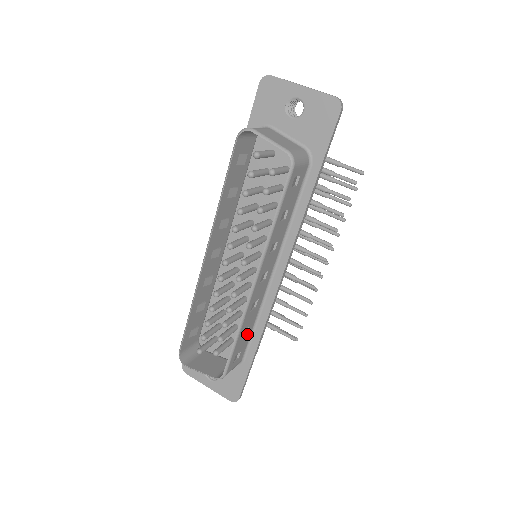
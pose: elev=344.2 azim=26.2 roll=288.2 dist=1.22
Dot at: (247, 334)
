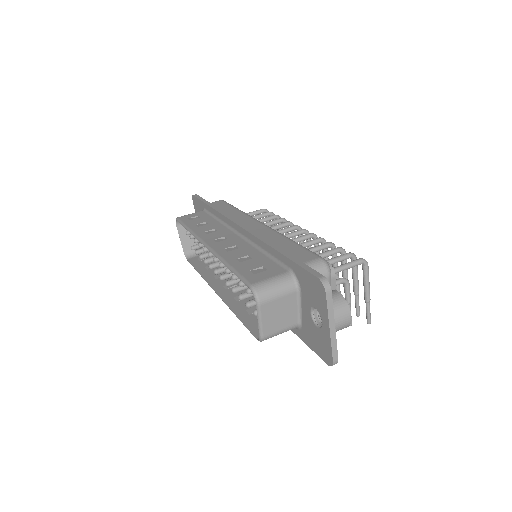
Dot at: occluded
